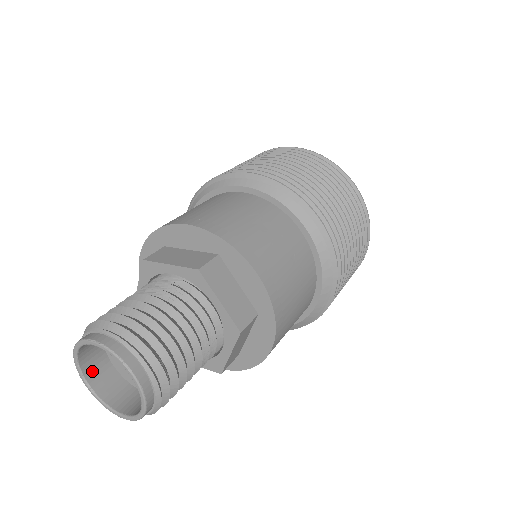
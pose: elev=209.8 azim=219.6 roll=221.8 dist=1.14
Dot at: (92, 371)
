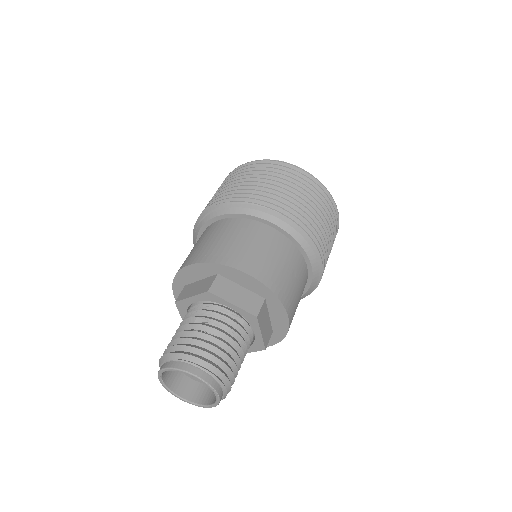
Dot at: (165, 371)
